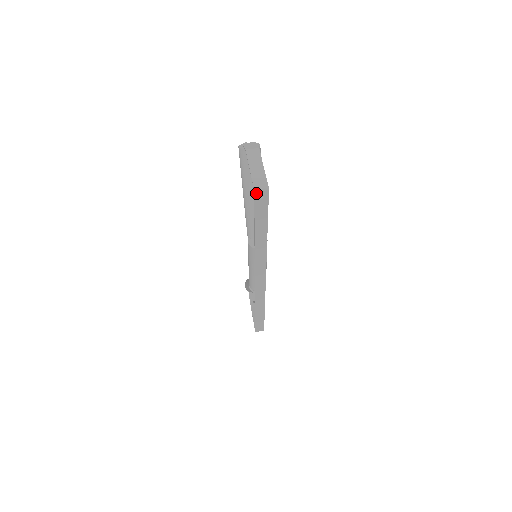
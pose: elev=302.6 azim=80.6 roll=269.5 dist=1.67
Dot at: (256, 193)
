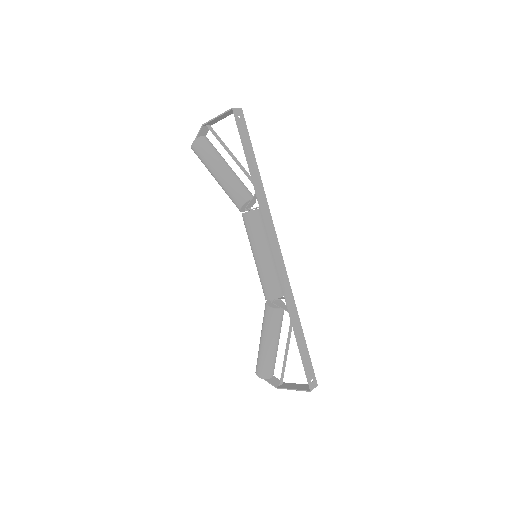
Dot at: (235, 111)
